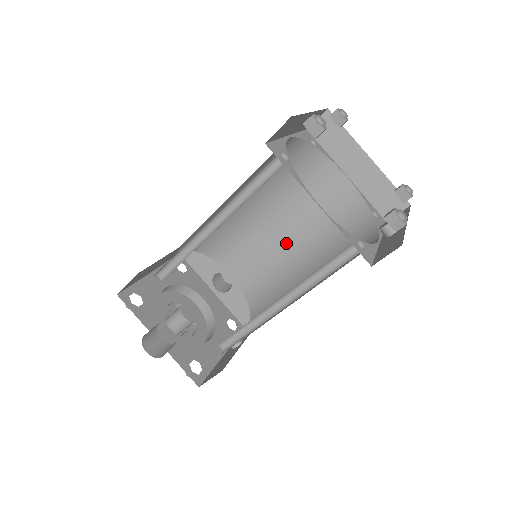
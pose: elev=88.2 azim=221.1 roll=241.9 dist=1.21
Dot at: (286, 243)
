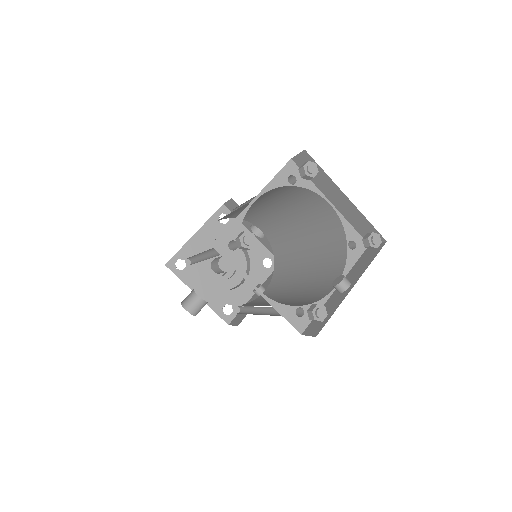
Dot at: (294, 229)
